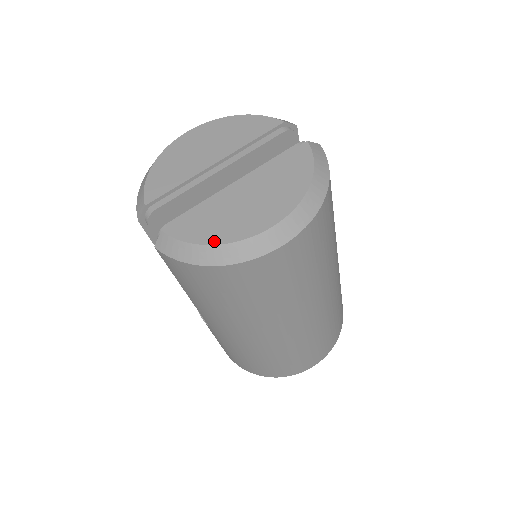
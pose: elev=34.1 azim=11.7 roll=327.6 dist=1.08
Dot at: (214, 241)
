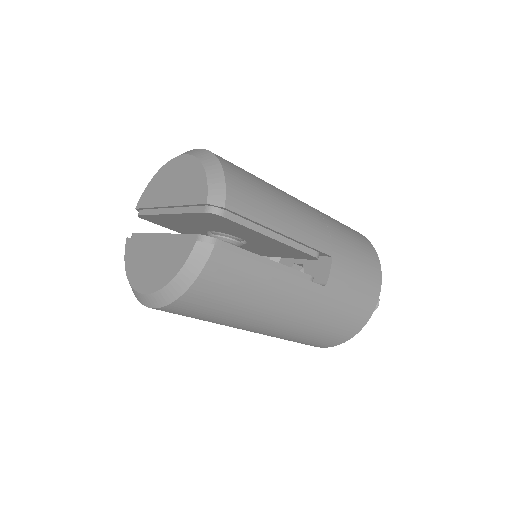
Dot at: (128, 272)
